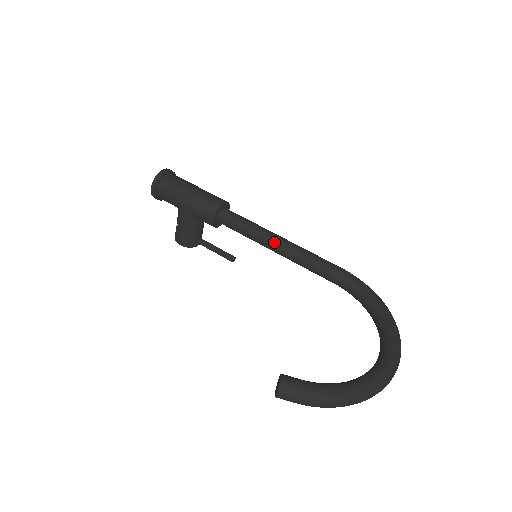
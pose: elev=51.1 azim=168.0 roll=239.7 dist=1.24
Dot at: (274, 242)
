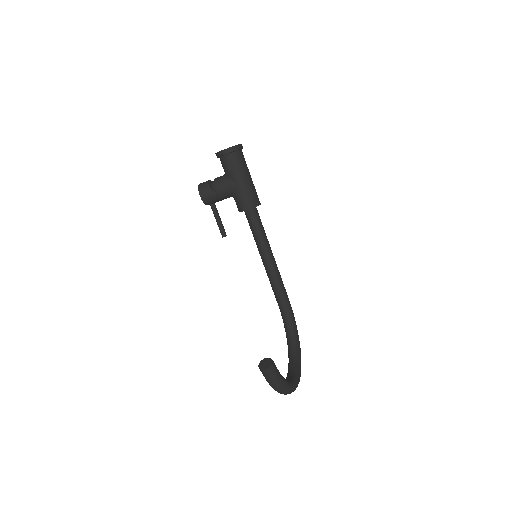
Dot at: (270, 255)
